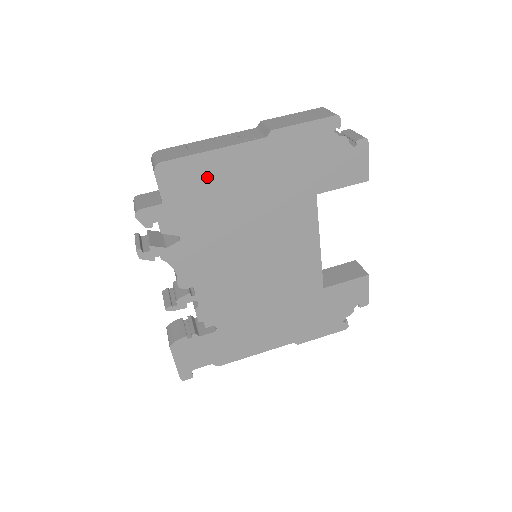
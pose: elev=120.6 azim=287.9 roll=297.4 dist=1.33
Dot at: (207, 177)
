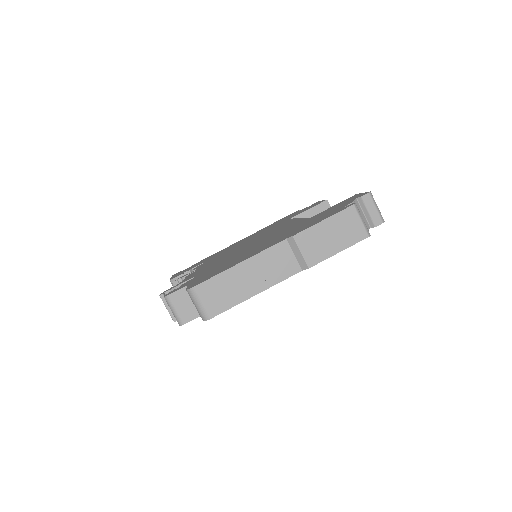
Dot at: occluded
